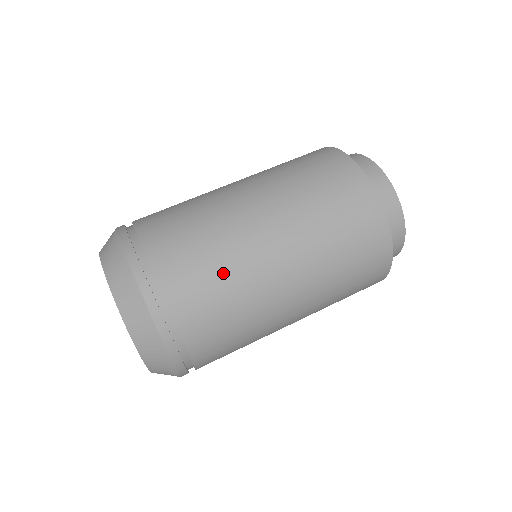
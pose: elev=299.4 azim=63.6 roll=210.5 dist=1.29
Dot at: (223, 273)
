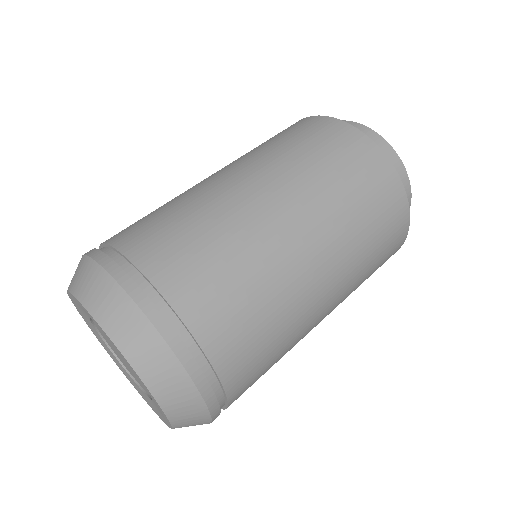
Dot at: (224, 248)
